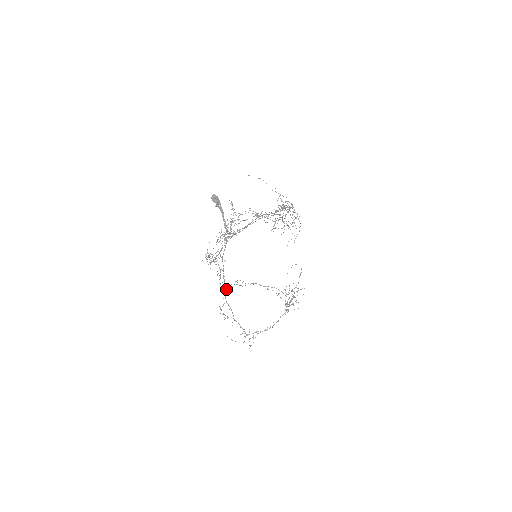
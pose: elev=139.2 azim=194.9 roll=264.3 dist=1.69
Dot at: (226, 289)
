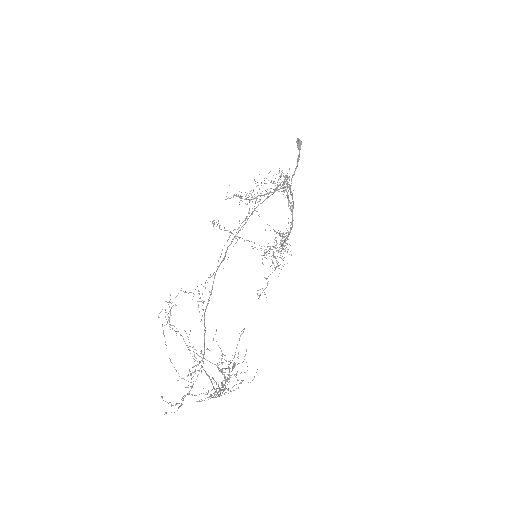
Dot at: (170, 295)
